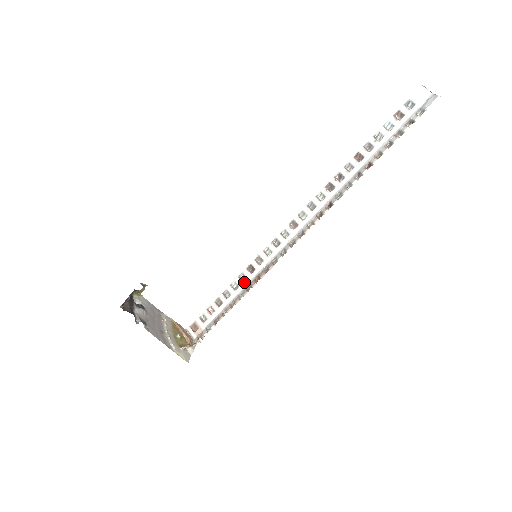
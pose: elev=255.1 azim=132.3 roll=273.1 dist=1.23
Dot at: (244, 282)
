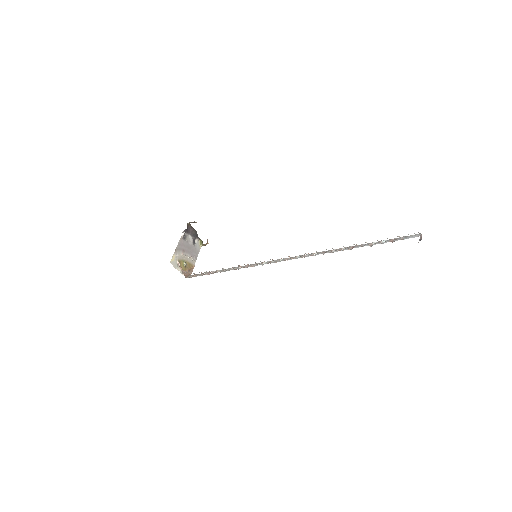
Dot at: (237, 268)
